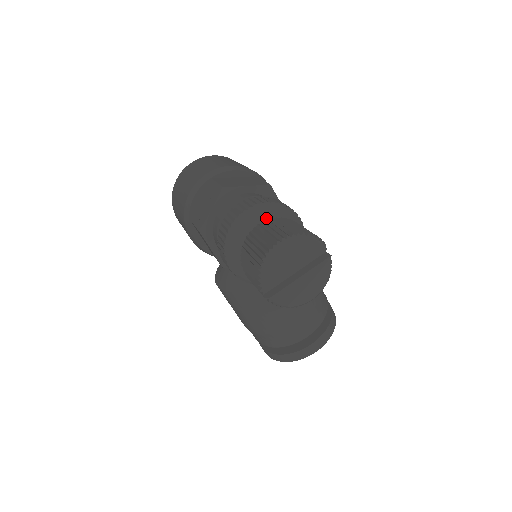
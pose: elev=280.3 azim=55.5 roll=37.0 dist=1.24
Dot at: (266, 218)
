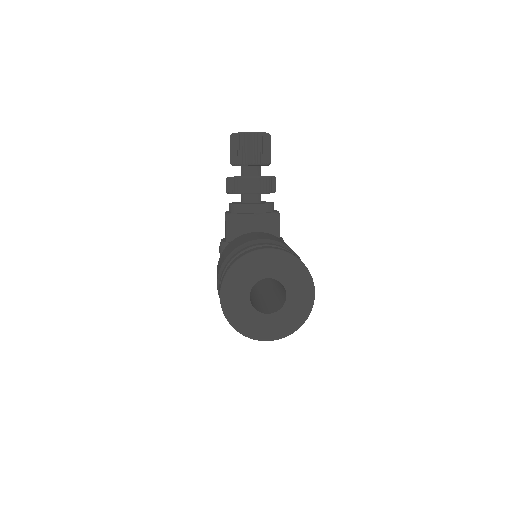
Dot at: occluded
